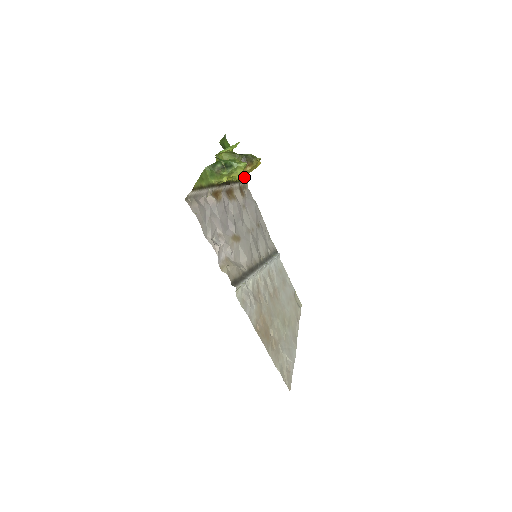
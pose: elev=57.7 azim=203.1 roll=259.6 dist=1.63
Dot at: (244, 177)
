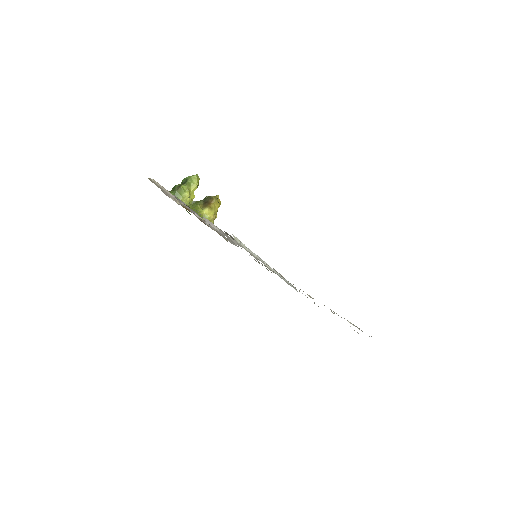
Dot at: (214, 216)
